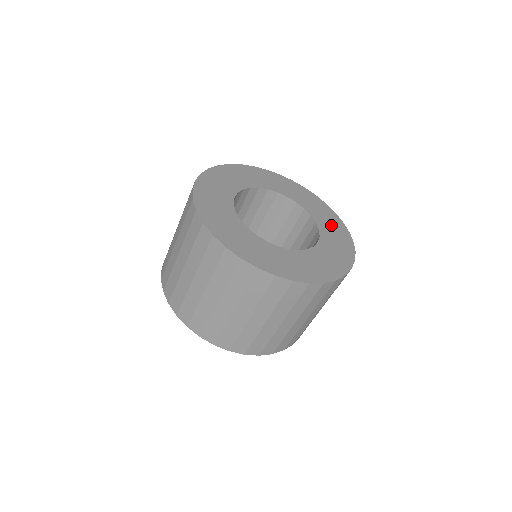
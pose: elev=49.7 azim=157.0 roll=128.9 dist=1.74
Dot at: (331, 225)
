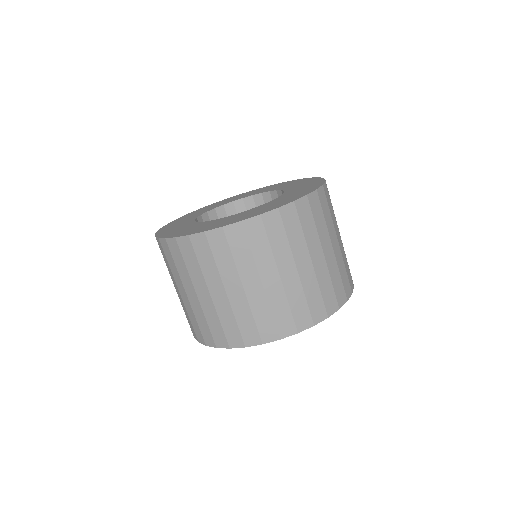
Dot at: occluded
